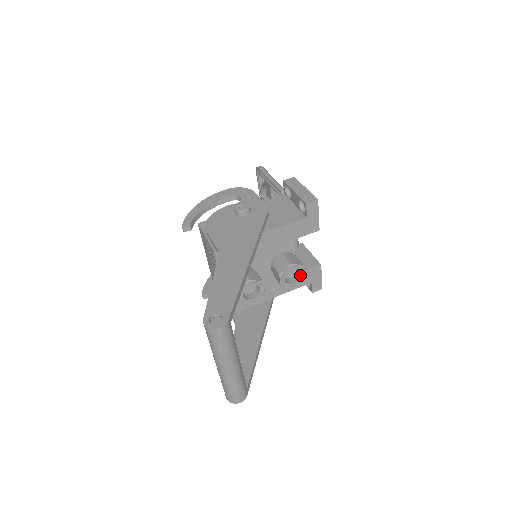
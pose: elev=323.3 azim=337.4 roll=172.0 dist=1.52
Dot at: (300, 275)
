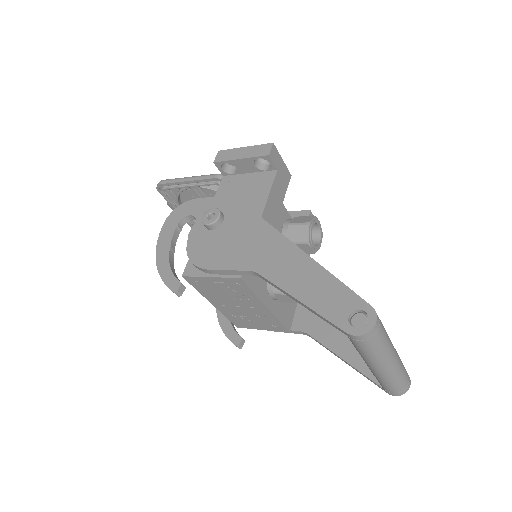
Dot at: (319, 229)
